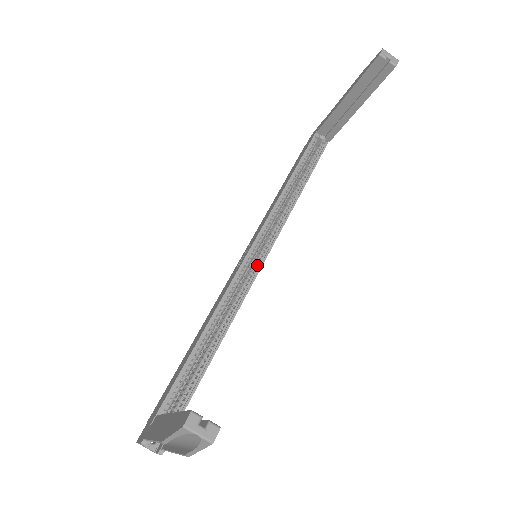
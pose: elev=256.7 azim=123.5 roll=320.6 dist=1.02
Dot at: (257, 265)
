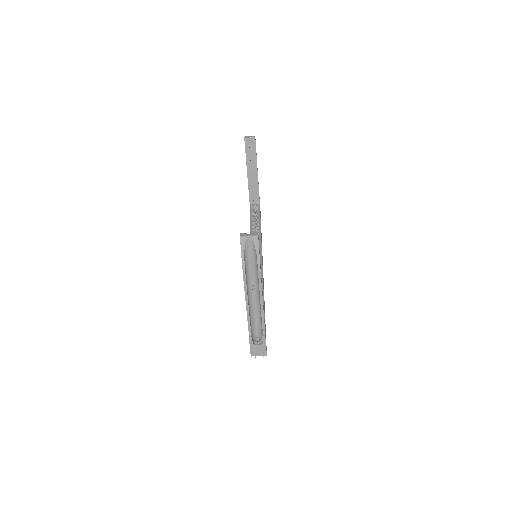
Dot at: occluded
